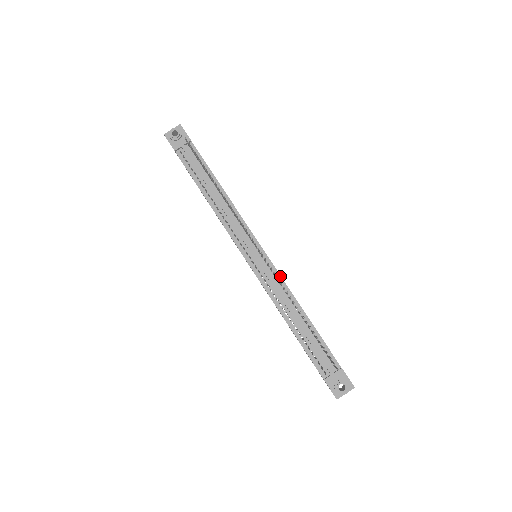
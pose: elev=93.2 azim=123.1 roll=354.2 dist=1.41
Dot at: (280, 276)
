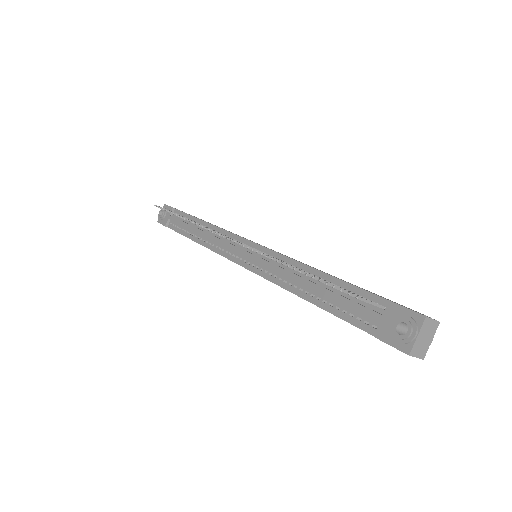
Dot at: (273, 252)
